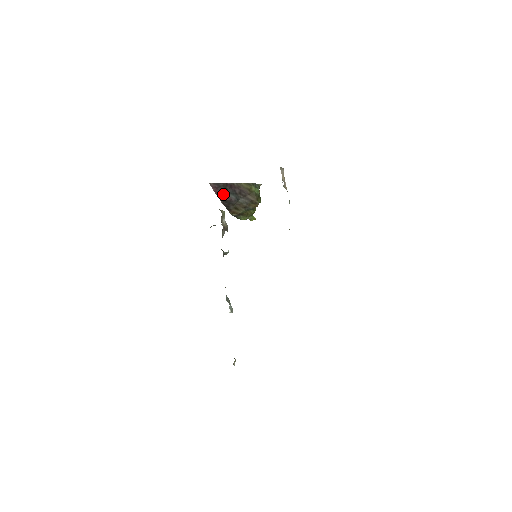
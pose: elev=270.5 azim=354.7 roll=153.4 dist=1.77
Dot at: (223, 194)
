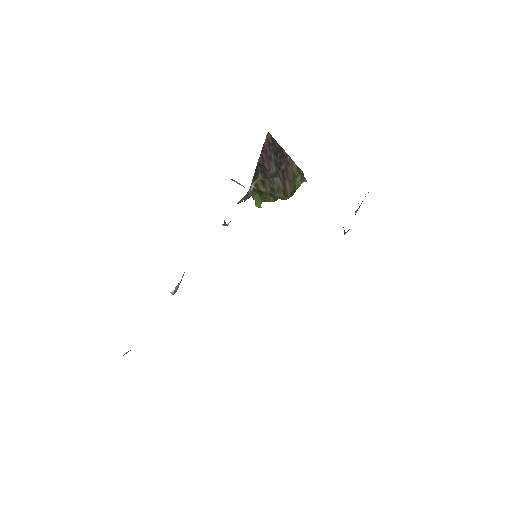
Dot at: (268, 156)
